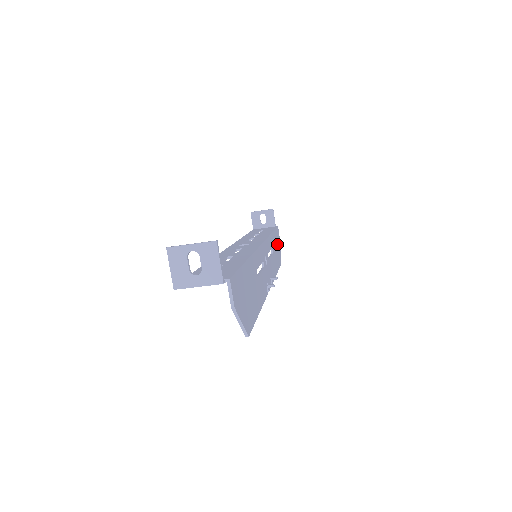
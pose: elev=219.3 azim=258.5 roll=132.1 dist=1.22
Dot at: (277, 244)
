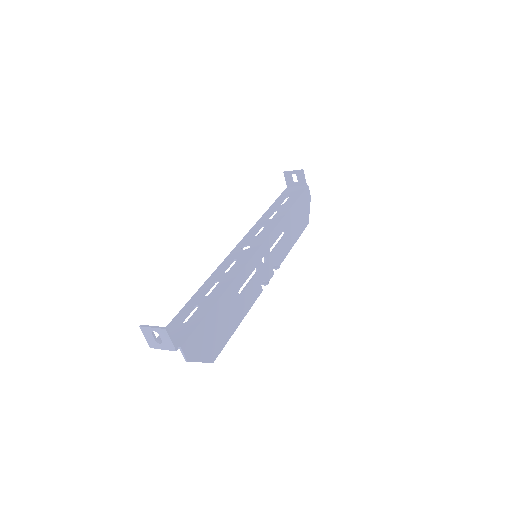
Dot at: (301, 210)
